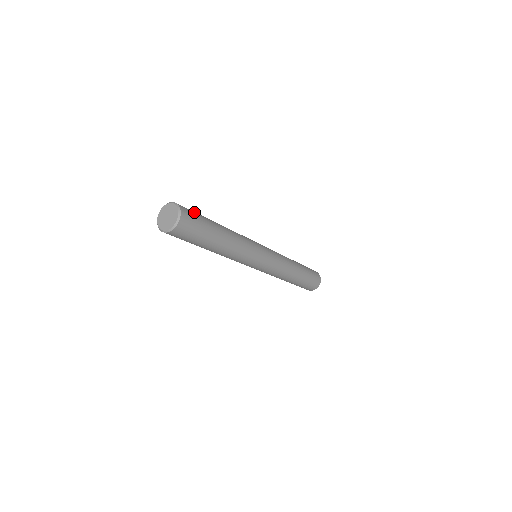
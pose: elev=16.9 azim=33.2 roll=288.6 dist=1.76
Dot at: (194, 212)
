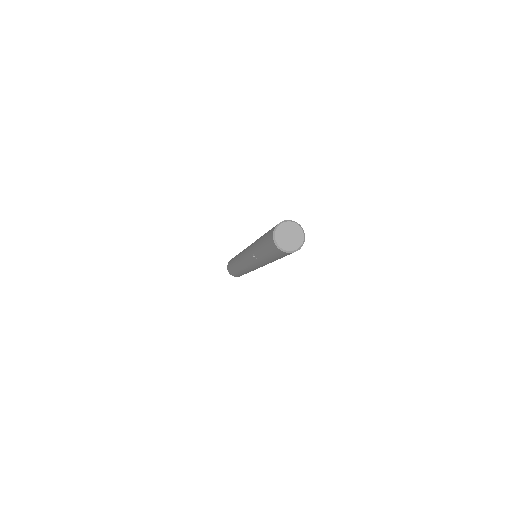
Dot at: occluded
